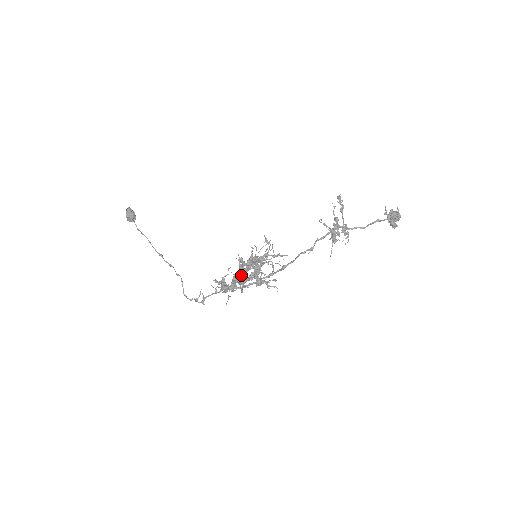
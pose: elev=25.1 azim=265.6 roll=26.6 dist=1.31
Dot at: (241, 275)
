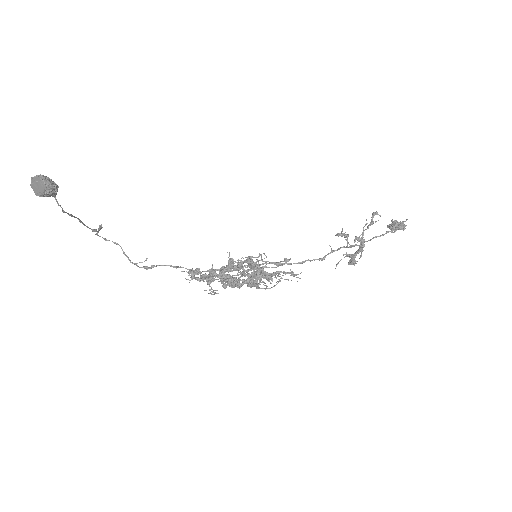
Dot at: (240, 287)
